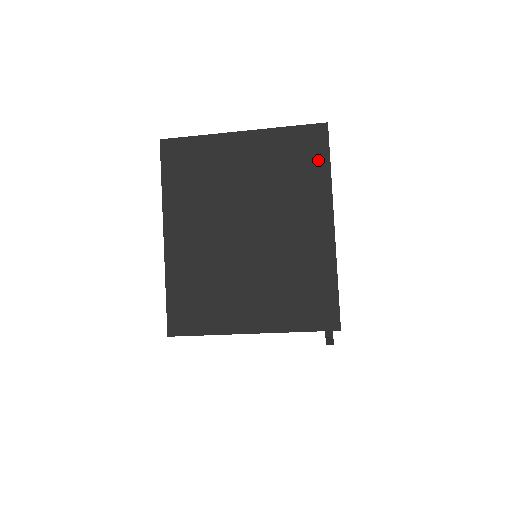
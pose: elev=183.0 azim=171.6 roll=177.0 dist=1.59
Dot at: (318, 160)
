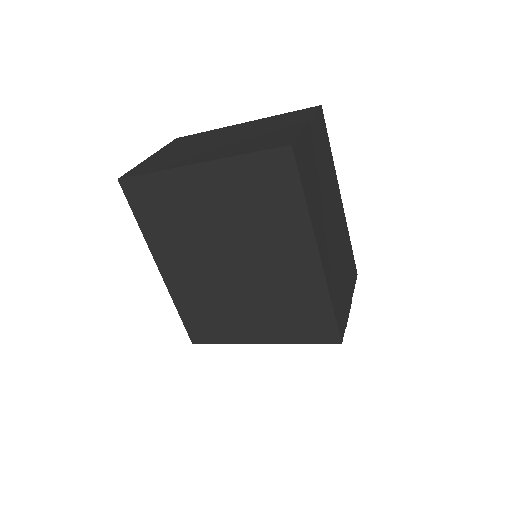
Dot at: (289, 190)
